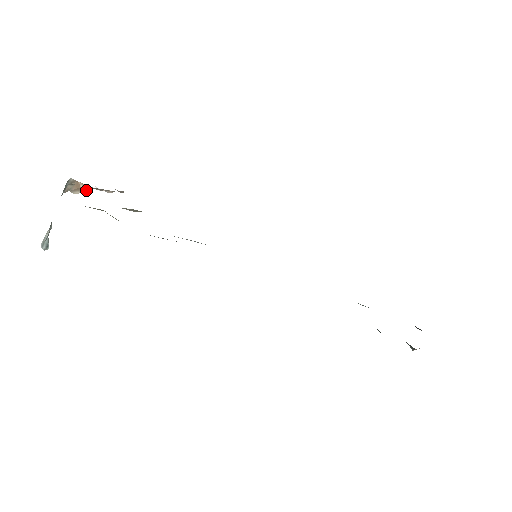
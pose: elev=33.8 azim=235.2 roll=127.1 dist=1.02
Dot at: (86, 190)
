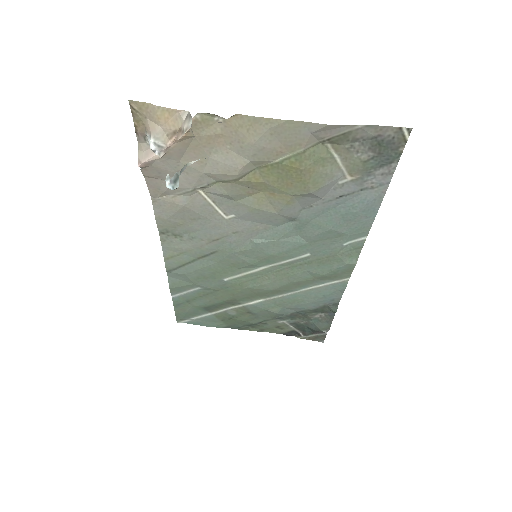
Dot at: (179, 137)
